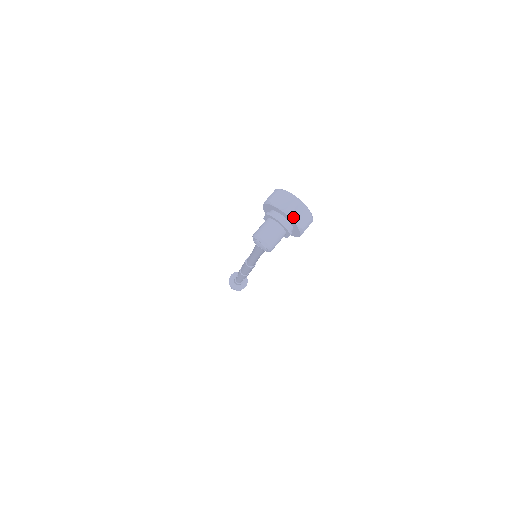
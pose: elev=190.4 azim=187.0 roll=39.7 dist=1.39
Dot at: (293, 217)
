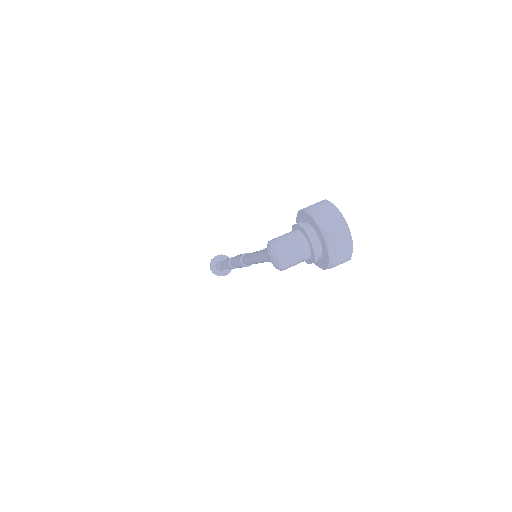
Dot at: (330, 245)
